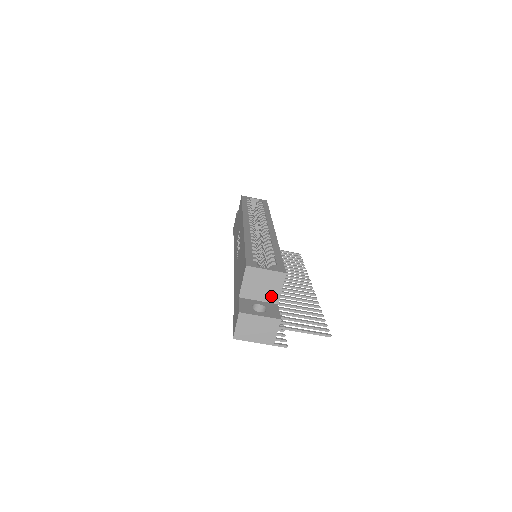
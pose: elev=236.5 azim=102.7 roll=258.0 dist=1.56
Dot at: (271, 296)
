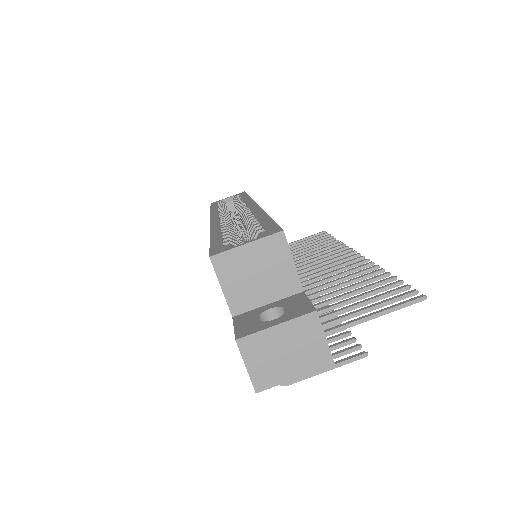
Dot at: (283, 284)
